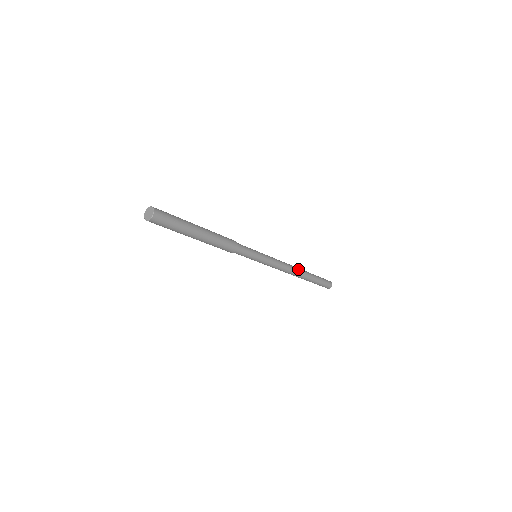
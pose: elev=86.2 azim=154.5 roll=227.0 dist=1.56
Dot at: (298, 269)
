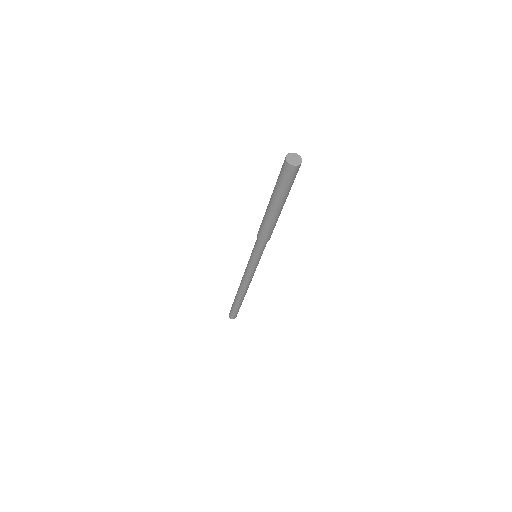
Dot at: occluded
